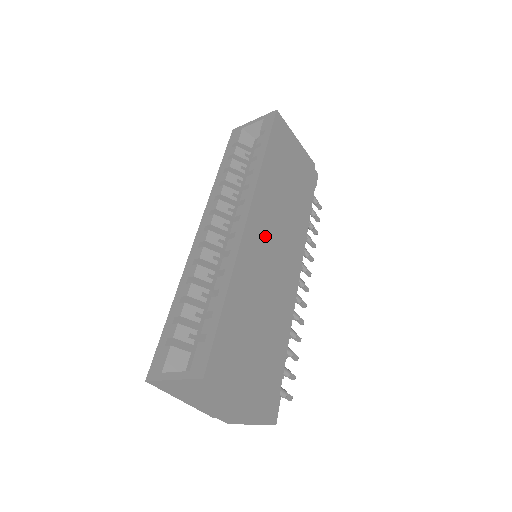
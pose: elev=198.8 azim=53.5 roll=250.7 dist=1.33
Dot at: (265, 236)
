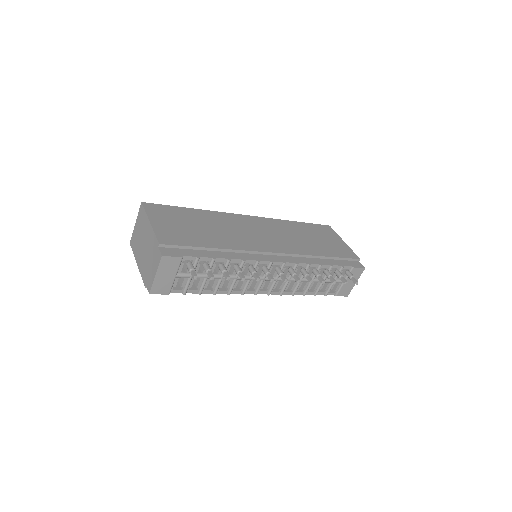
Dot at: (255, 227)
